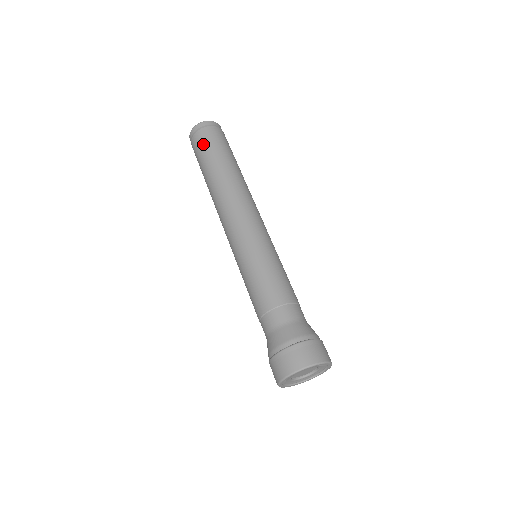
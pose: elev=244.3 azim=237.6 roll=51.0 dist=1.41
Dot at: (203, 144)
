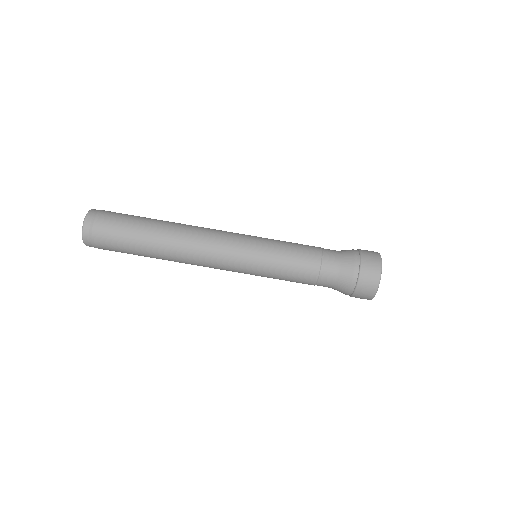
Dot at: (115, 226)
